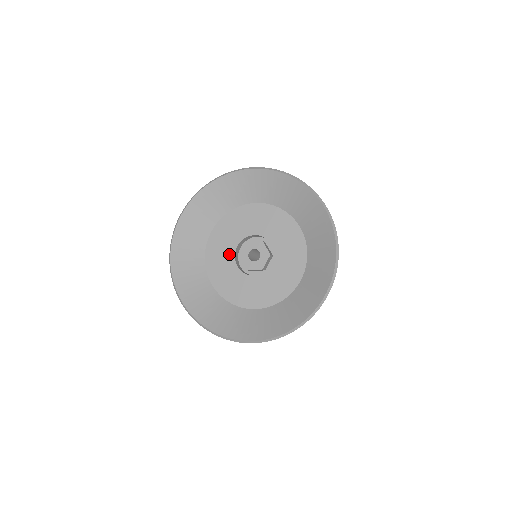
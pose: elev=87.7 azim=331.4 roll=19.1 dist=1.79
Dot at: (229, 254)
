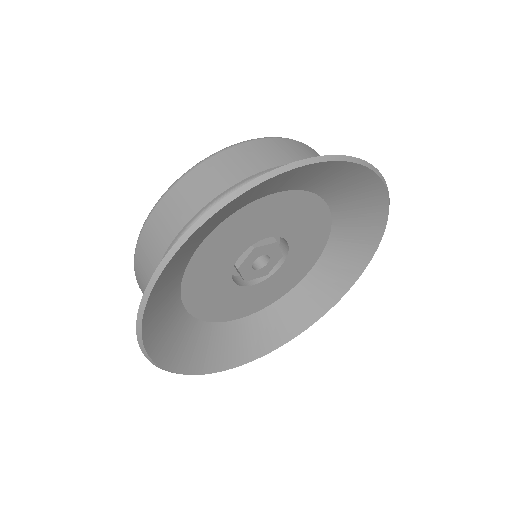
Dot at: (234, 293)
